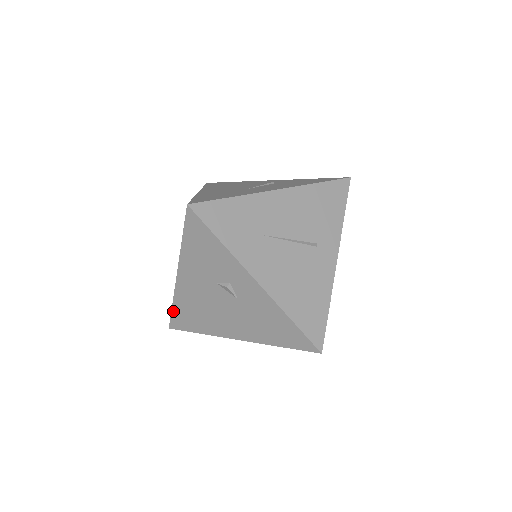
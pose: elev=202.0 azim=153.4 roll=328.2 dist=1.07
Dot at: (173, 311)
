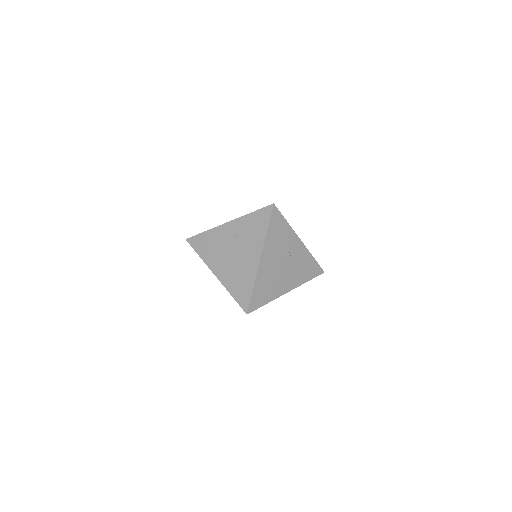
Dot at: (253, 294)
